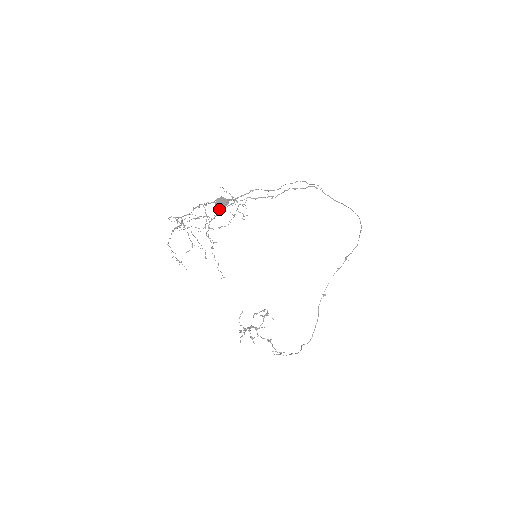
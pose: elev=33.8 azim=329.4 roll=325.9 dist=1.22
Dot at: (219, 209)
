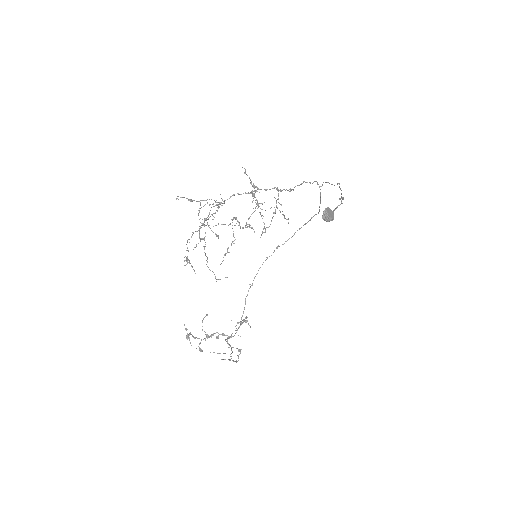
Dot at: (234, 194)
